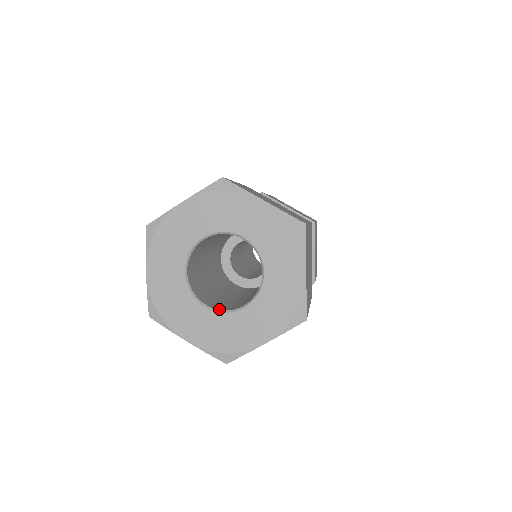
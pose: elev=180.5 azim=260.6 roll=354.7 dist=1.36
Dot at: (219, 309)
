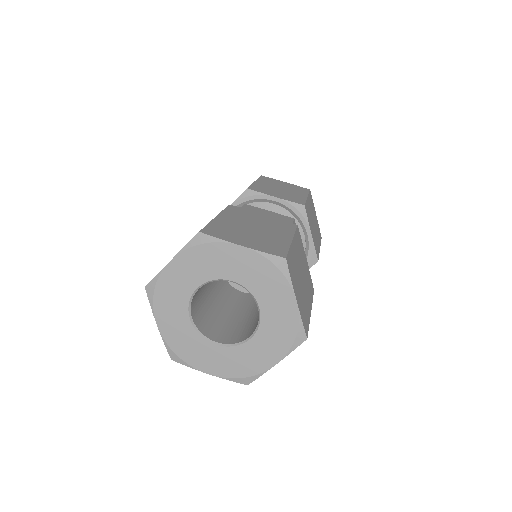
Dot at: (229, 343)
